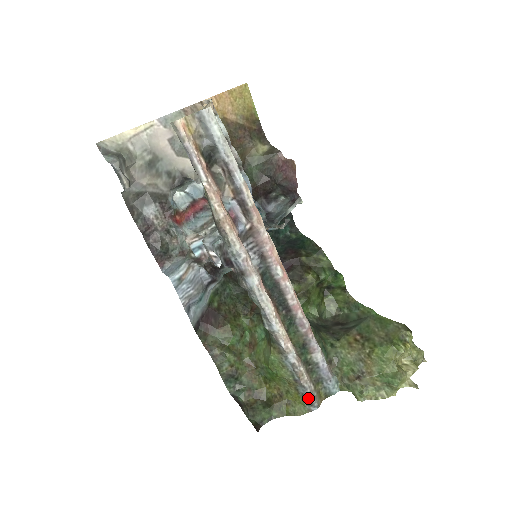
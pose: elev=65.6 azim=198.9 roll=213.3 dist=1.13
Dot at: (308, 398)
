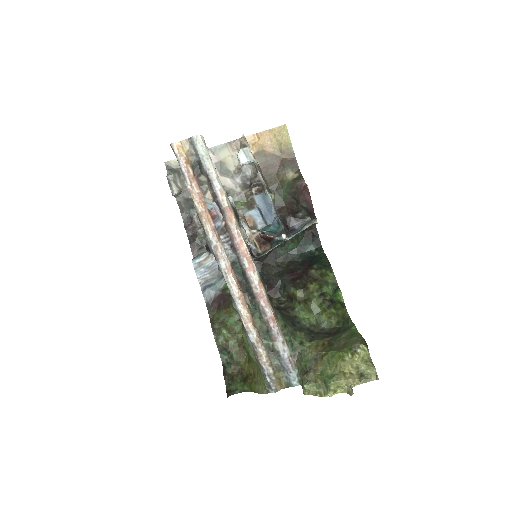
Dot at: (266, 379)
